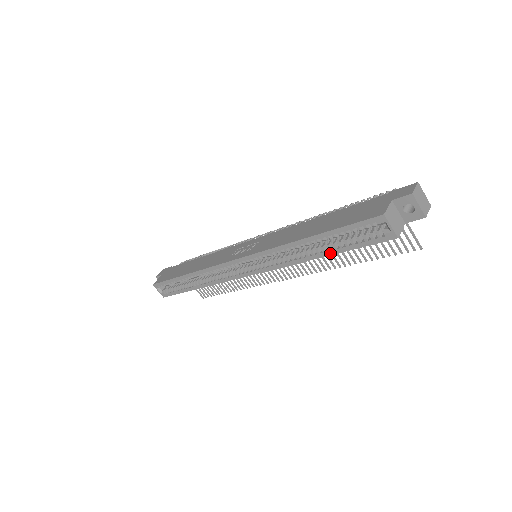
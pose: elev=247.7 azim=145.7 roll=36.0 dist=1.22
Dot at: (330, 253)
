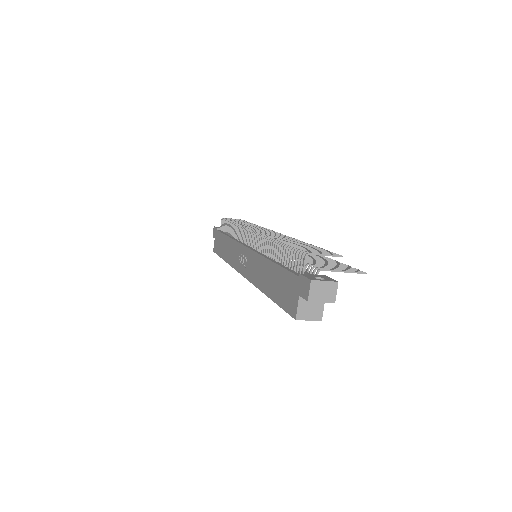
Dot at: occluded
